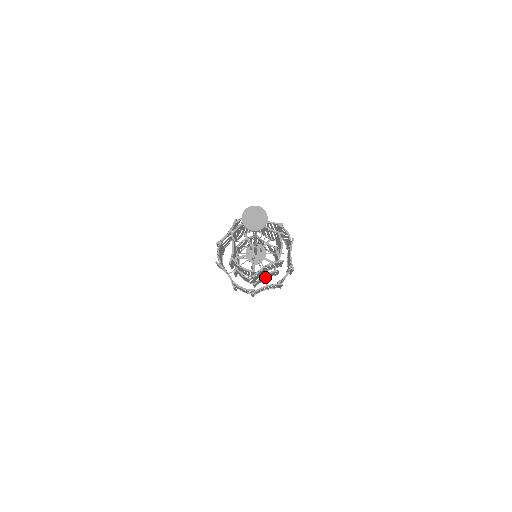
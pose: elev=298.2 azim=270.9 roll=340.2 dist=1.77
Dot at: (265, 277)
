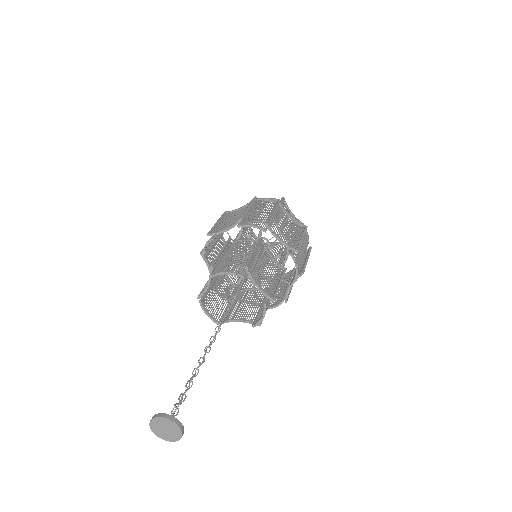
Dot at: (272, 250)
